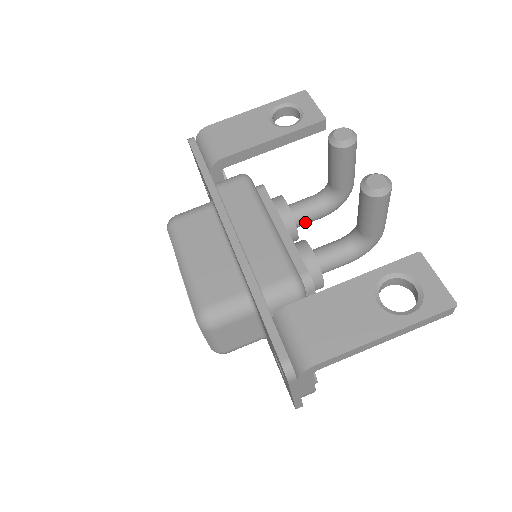
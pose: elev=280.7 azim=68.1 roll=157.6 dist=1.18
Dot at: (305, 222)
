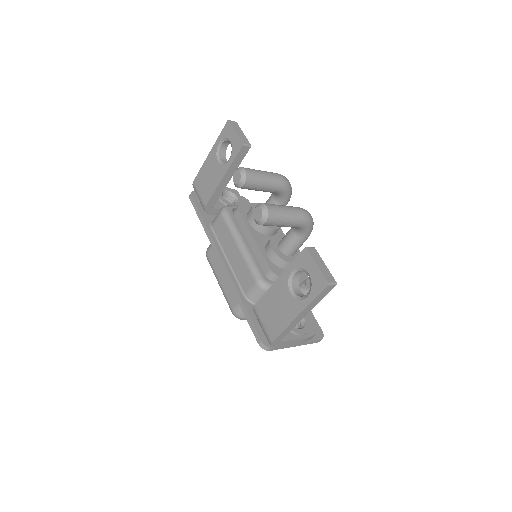
Dot at: occluded
